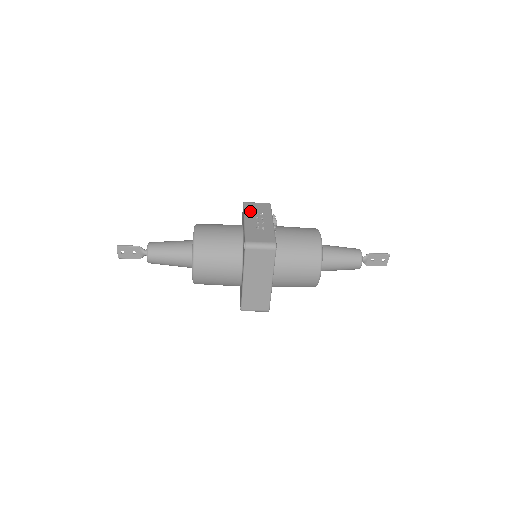
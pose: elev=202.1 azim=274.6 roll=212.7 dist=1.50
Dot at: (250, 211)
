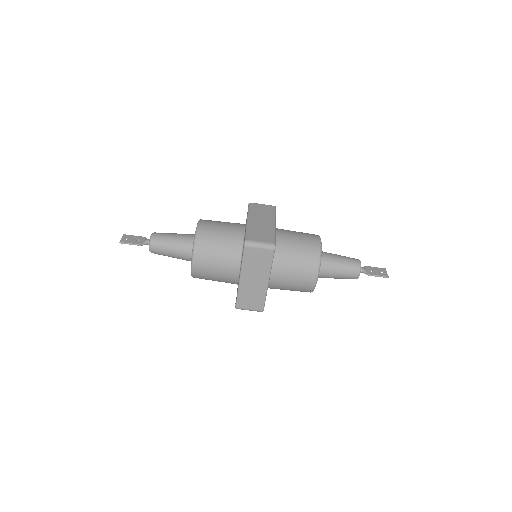
Dot at: occluded
